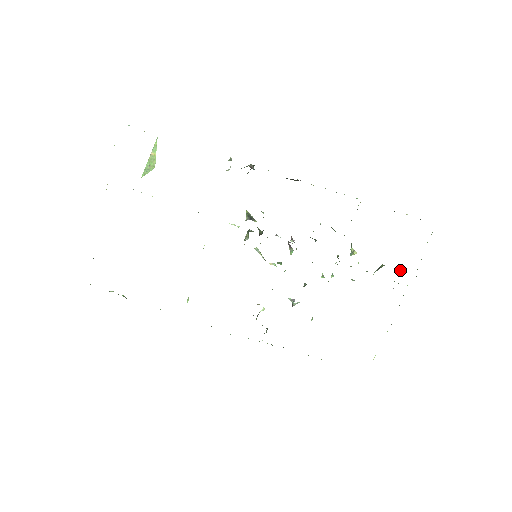
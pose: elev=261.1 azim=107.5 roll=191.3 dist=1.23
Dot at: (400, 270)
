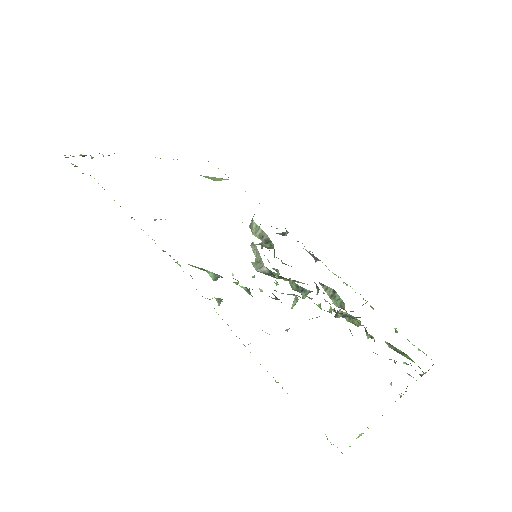
Dot at: (403, 362)
